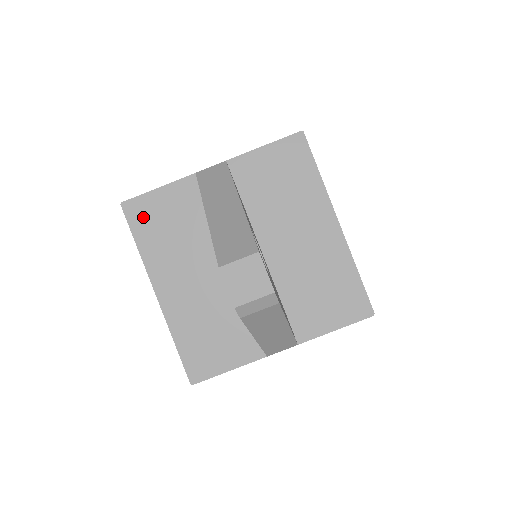
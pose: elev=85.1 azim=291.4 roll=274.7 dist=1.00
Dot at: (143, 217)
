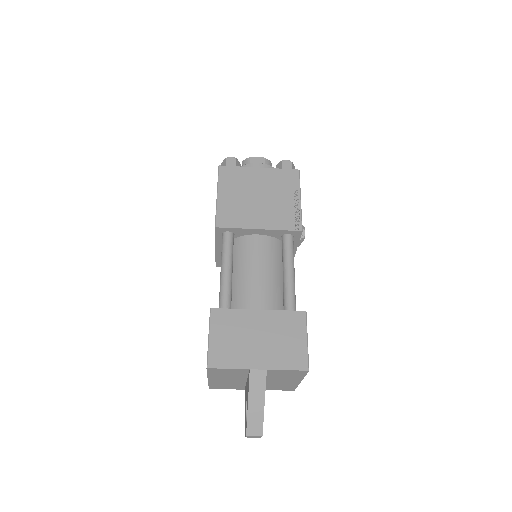
Dot at: (215, 371)
